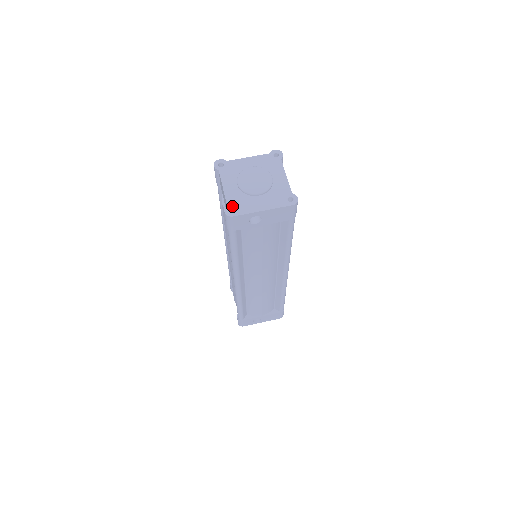
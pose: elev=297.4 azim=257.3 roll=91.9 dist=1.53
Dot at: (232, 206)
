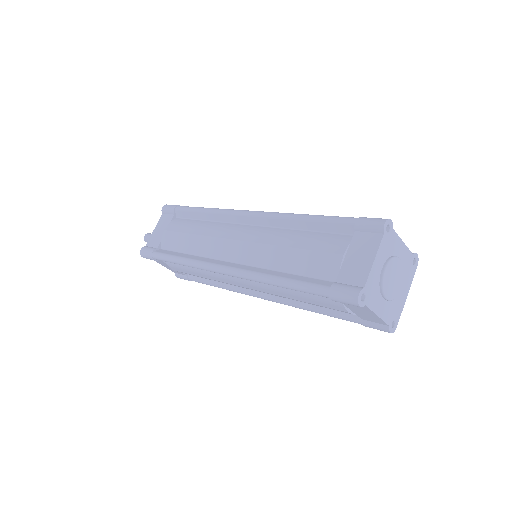
Dot at: (392, 322)
